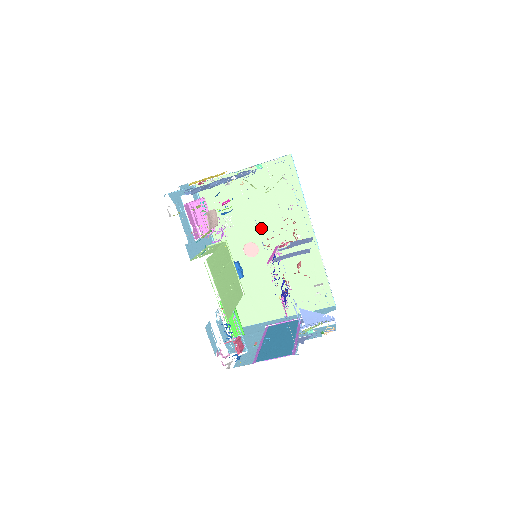
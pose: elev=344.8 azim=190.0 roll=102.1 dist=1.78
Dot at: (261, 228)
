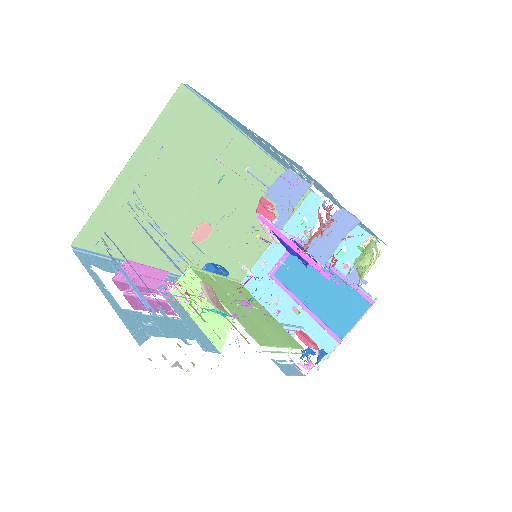
Dot at: (199, 204)
